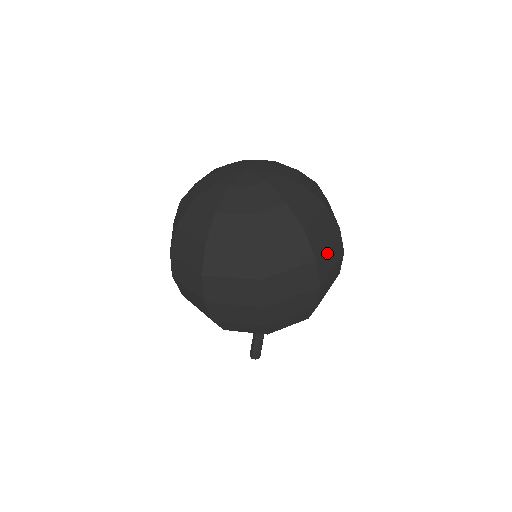
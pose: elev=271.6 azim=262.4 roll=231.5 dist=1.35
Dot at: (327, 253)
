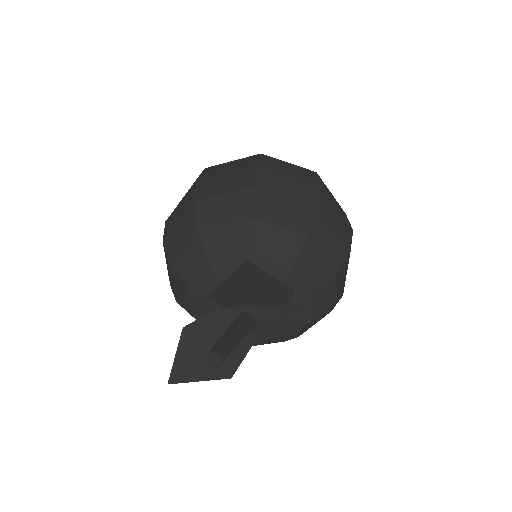
Dot at: (330, 193)
